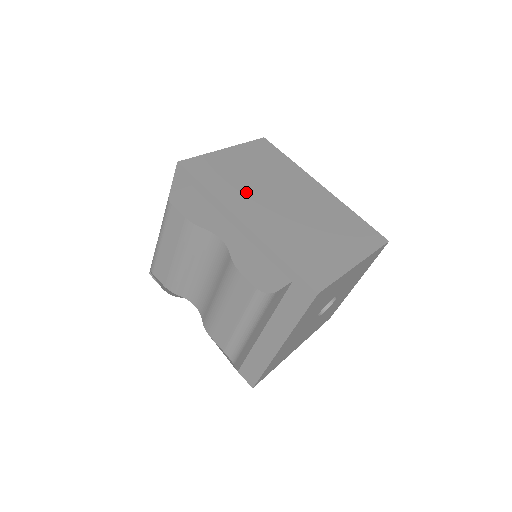
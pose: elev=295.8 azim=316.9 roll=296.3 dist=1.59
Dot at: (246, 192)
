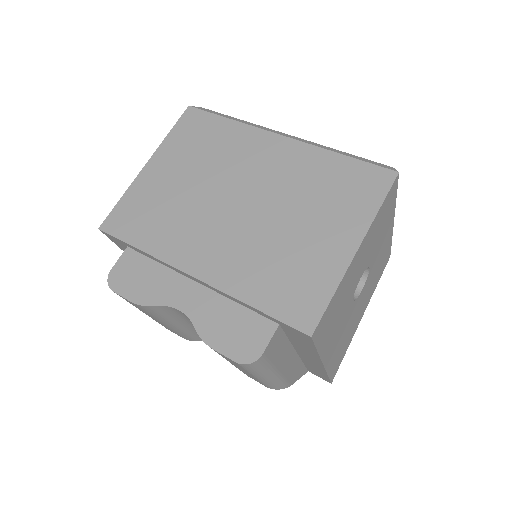
Dot at: (186, 221)
